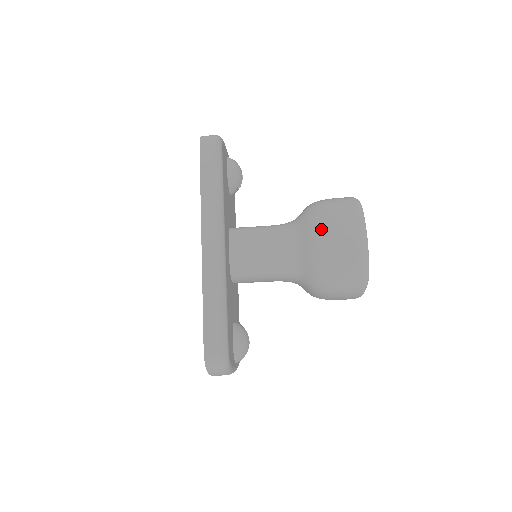
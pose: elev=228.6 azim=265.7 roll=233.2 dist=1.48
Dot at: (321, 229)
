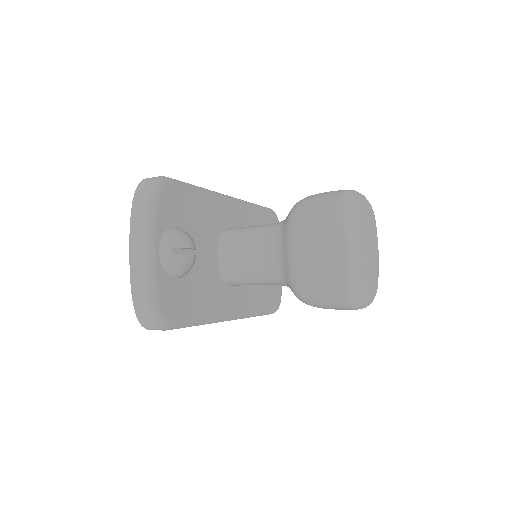
Dot at: occluded
